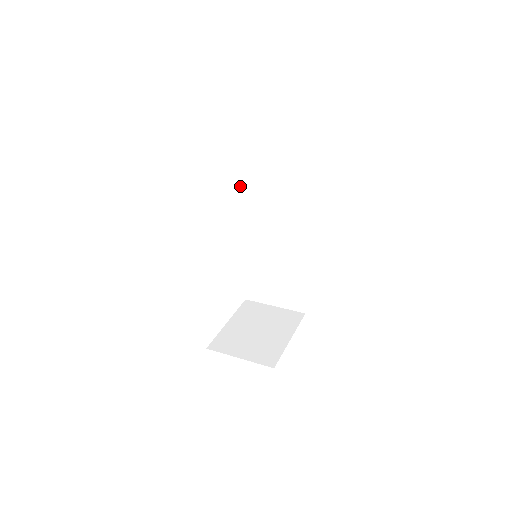
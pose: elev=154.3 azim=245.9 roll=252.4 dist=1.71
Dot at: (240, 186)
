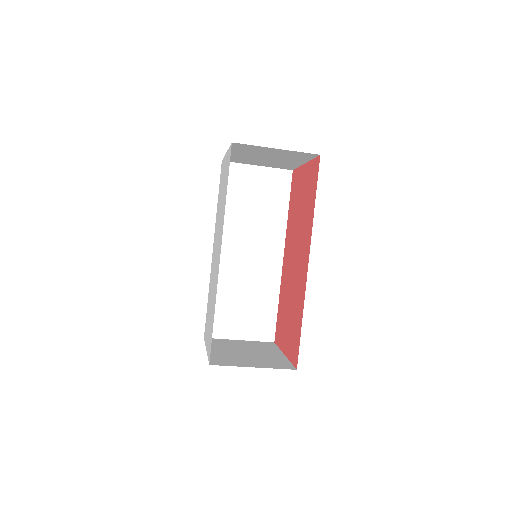
Dot at: occluded
